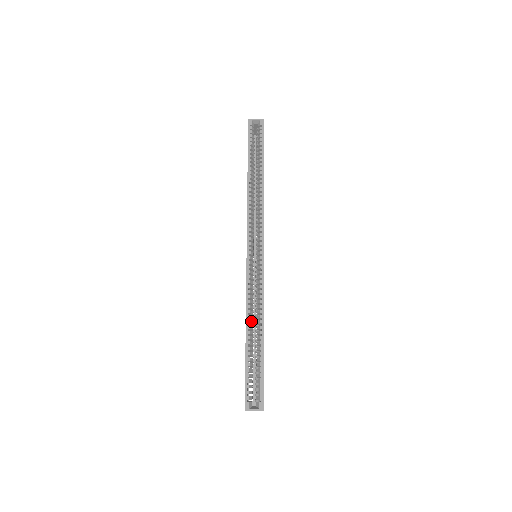
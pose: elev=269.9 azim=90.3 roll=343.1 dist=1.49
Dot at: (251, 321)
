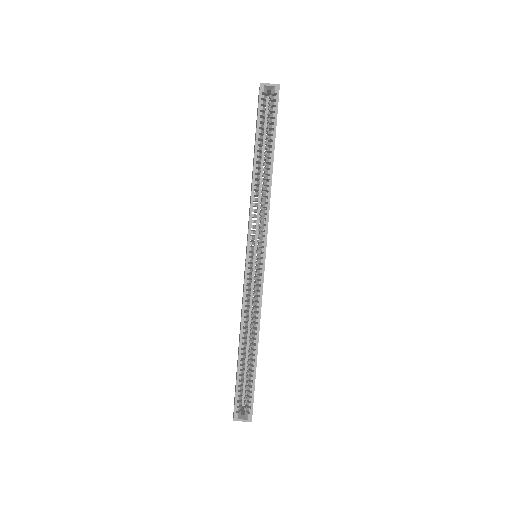
Dot at: (246, 334)
